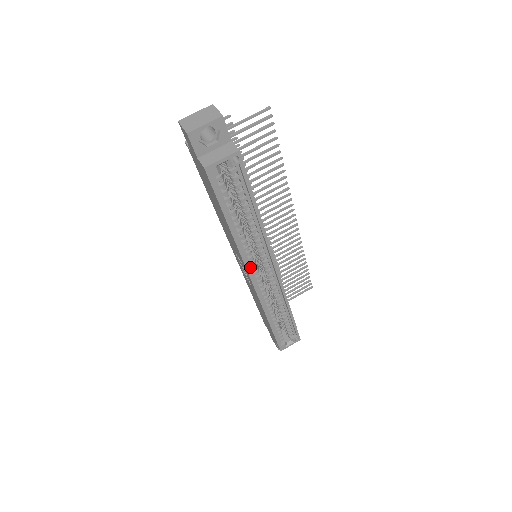
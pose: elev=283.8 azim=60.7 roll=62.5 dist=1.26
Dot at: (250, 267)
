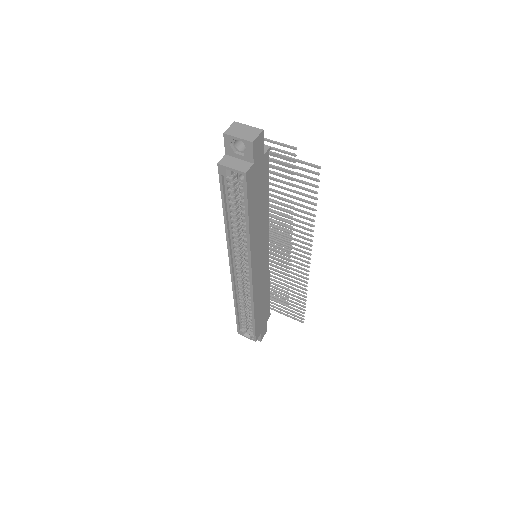
Dot at: (234, 256)
